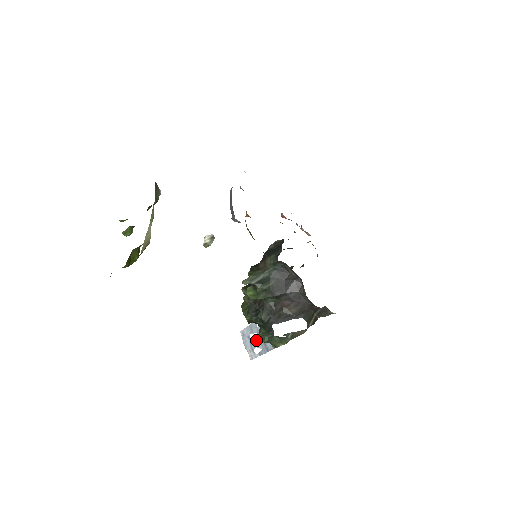
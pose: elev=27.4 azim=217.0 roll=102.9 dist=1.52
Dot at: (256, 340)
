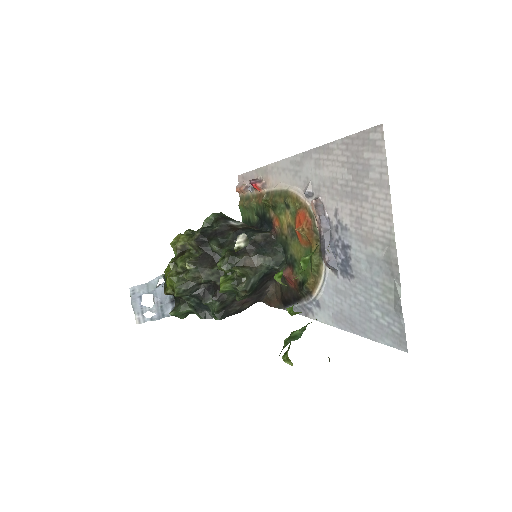
Dot at: (172, 315)
